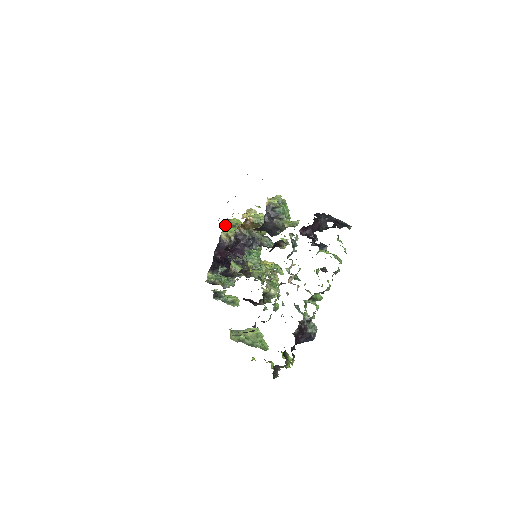
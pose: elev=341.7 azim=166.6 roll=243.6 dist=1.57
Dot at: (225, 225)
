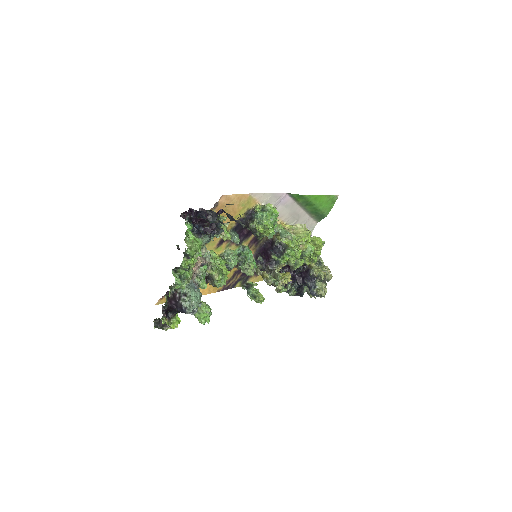
Dot at: occluded
